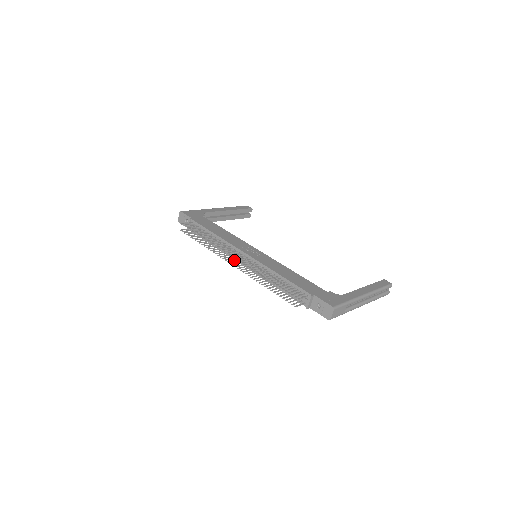
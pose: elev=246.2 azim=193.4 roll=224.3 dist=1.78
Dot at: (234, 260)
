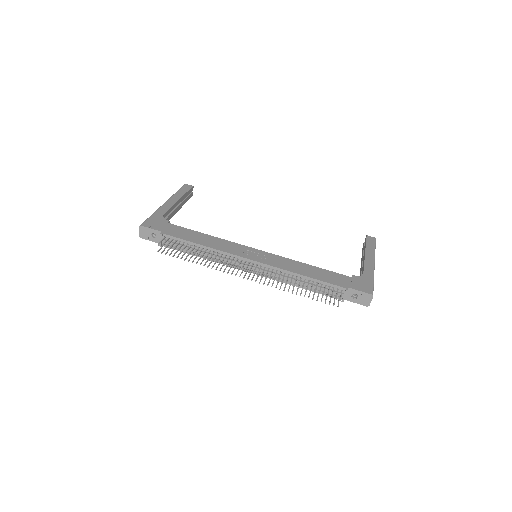
Dot at: (242, 271)
